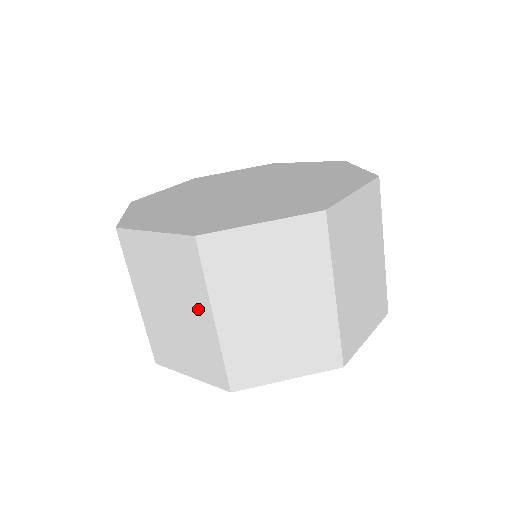
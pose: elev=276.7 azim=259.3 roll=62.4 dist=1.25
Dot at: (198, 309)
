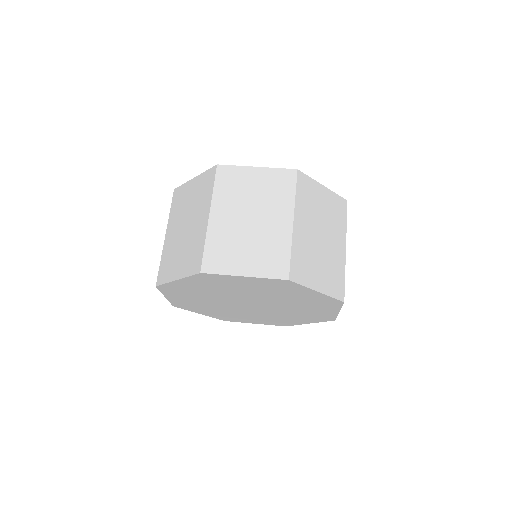
Dot at: (202, 215)
